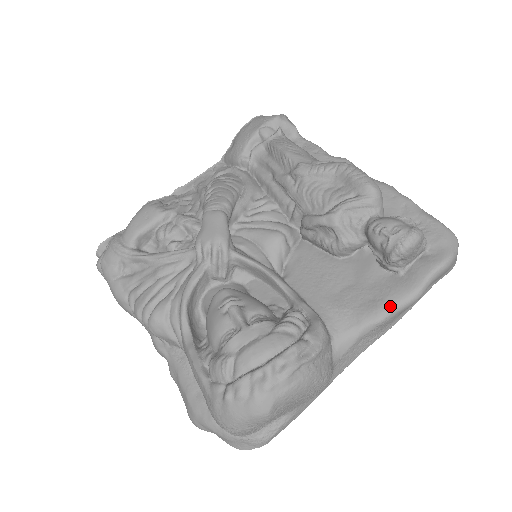
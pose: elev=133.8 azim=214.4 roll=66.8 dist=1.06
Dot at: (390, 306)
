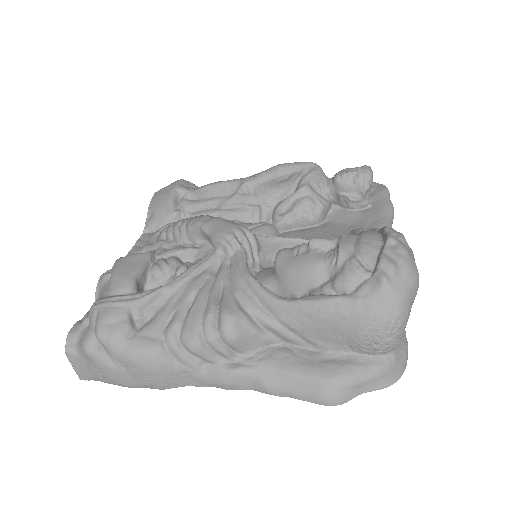
Dot at: (387, 219)
